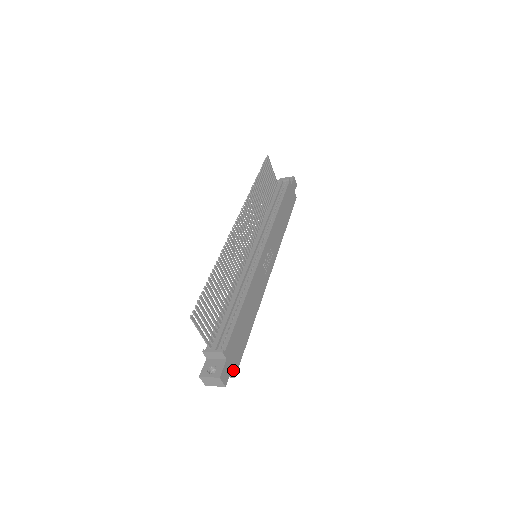
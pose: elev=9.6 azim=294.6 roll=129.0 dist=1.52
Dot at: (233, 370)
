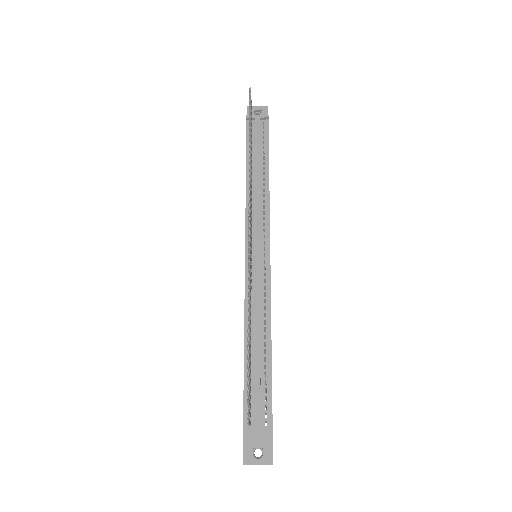
Dot at: occluded
